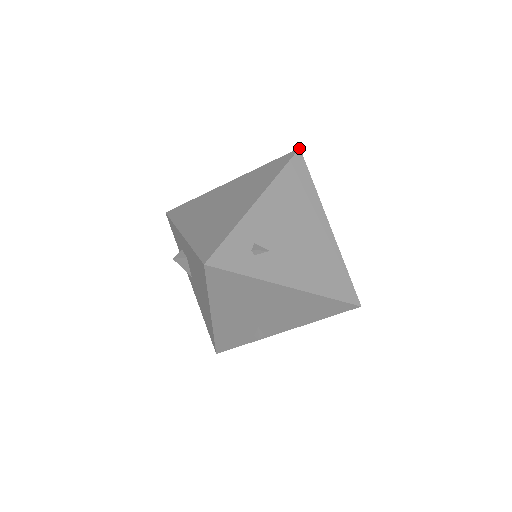
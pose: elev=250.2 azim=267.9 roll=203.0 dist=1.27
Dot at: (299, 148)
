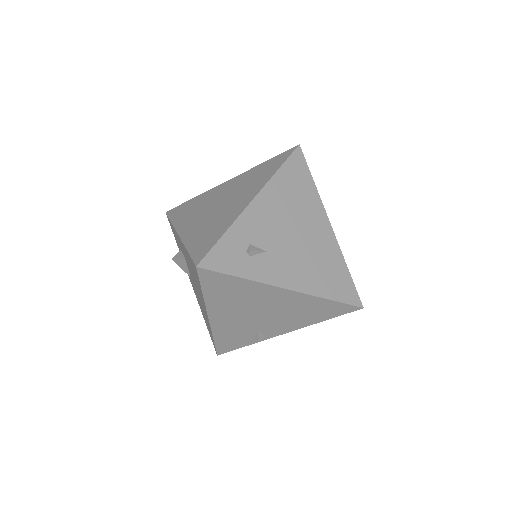
Dot at: (299, 144)
